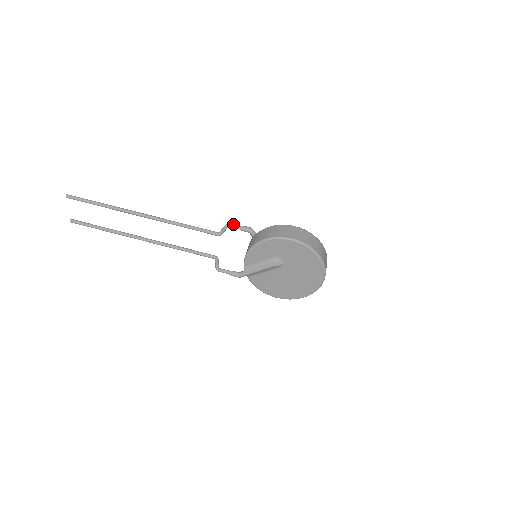
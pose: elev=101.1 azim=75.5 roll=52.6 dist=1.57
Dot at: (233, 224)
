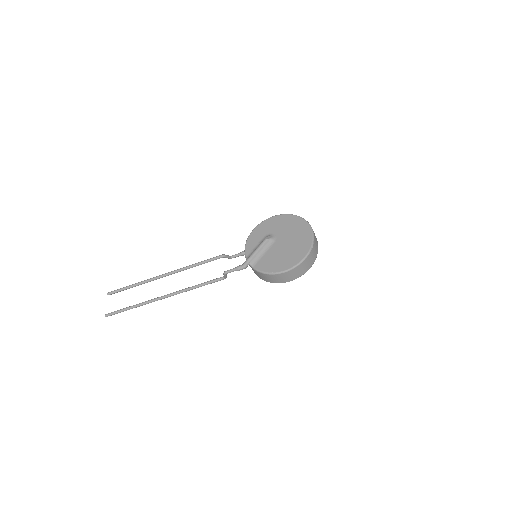
Dot at: occluded
